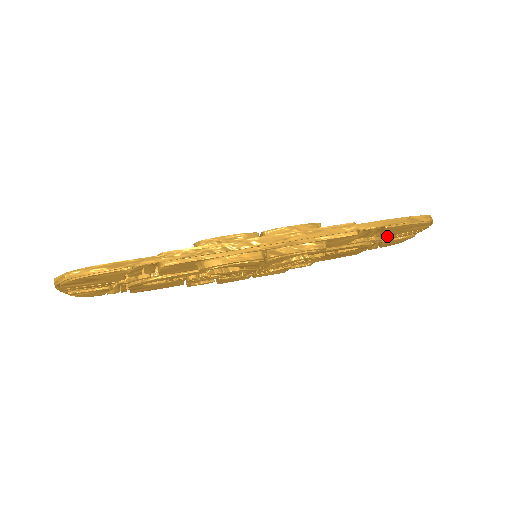
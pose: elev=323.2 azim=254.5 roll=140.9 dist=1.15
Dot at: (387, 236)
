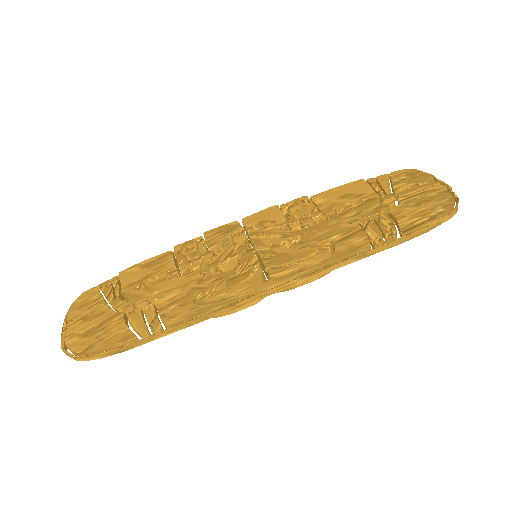
Dot at: occluded
